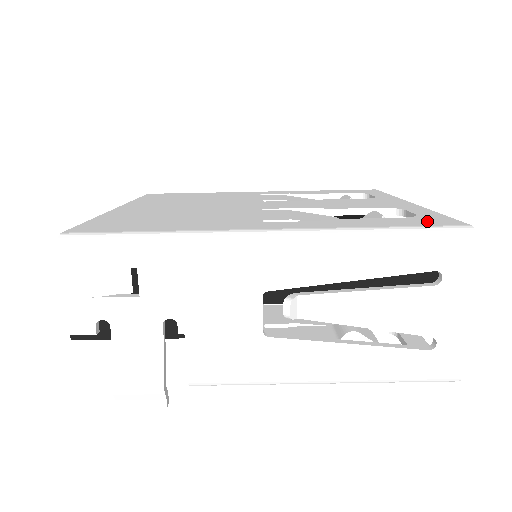
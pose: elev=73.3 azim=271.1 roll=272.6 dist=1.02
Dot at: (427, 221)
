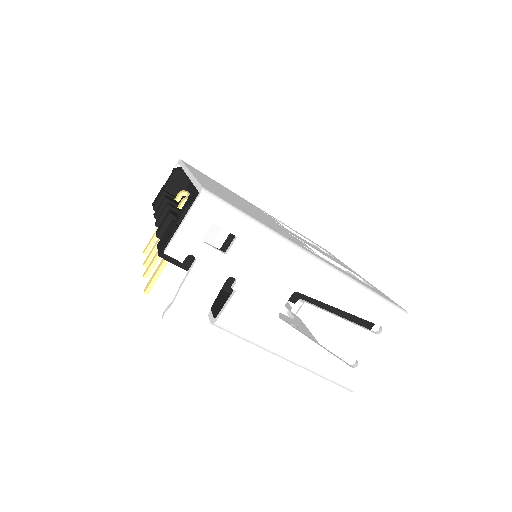
Dot at: occluded
